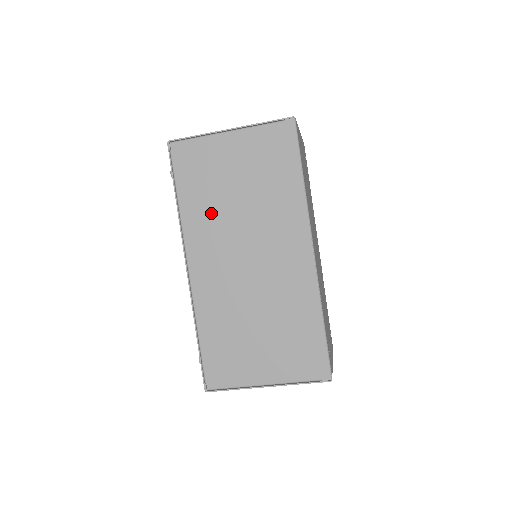
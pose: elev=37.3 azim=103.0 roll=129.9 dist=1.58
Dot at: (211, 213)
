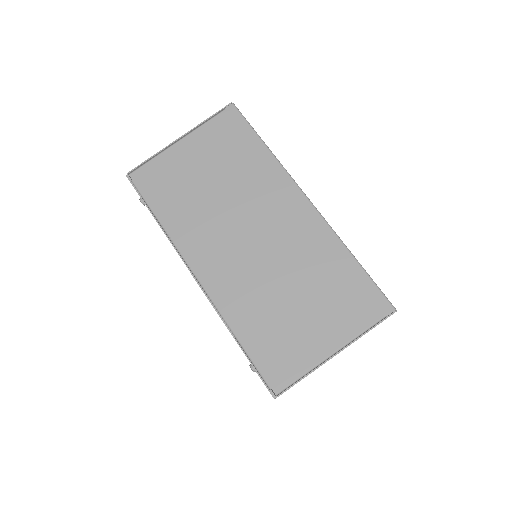
Dot at: (195, 215)
